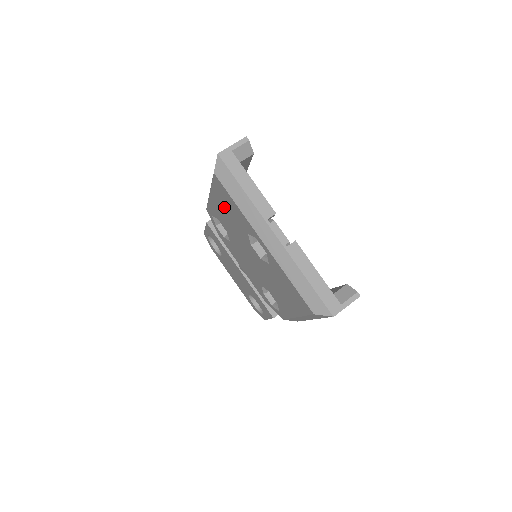
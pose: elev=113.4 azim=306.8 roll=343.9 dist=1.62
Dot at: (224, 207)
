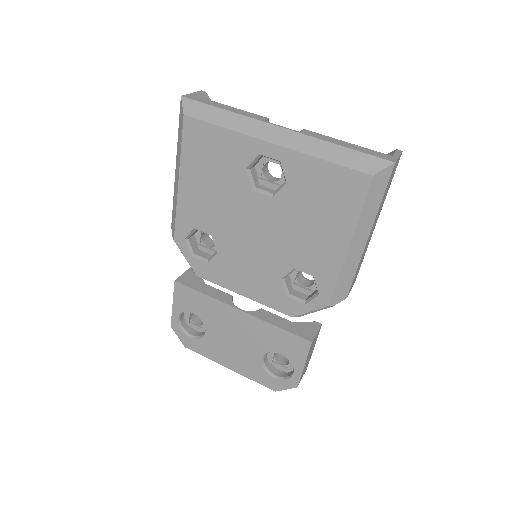
Dot at: (203, 172)
